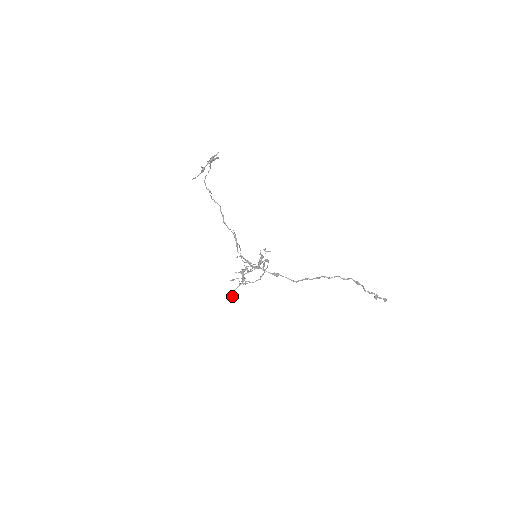
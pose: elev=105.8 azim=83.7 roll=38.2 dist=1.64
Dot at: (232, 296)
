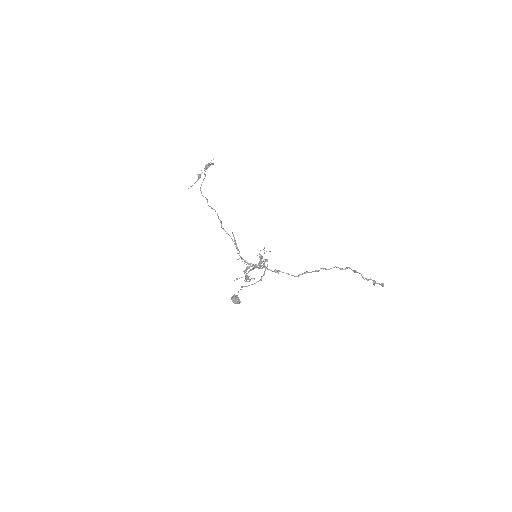
Dot at: (235, 300)
